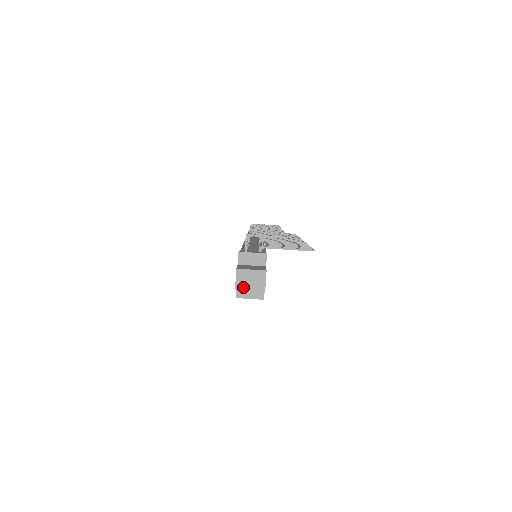
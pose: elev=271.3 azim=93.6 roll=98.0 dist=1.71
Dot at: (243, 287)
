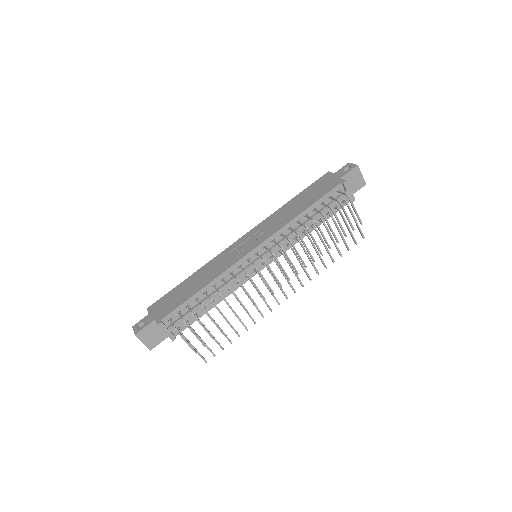
Dot at: occluded
